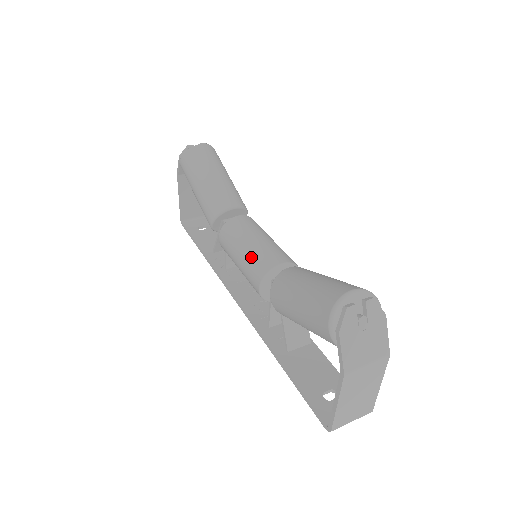
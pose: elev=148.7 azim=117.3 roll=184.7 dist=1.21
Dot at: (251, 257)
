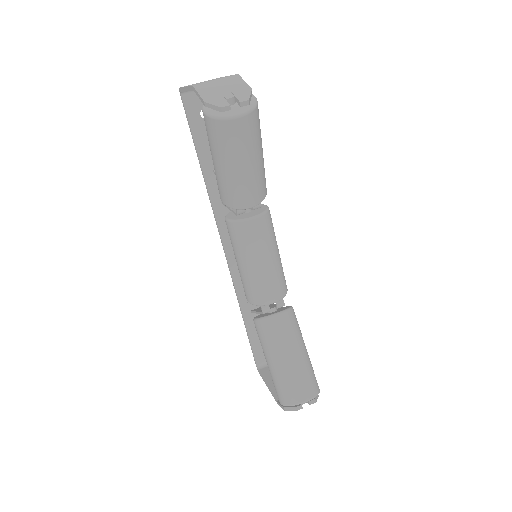
Dot at: (251, 281)
